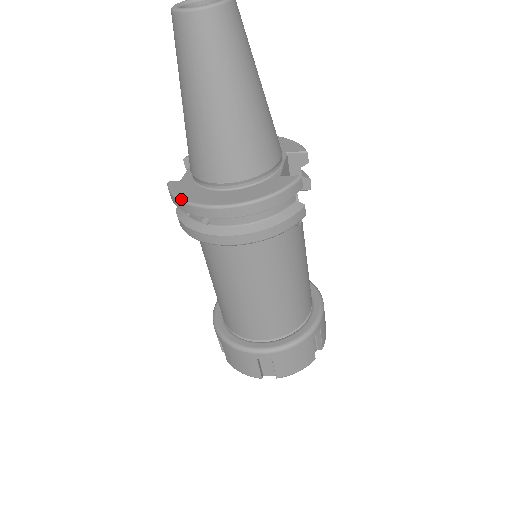
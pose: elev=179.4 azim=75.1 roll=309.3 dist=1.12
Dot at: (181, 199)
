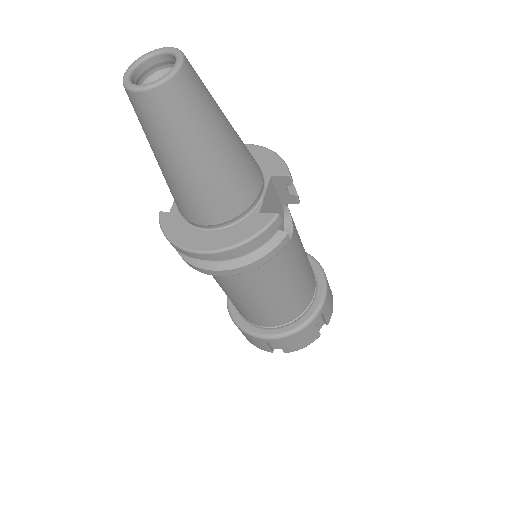
Dot at: (169, 239)
